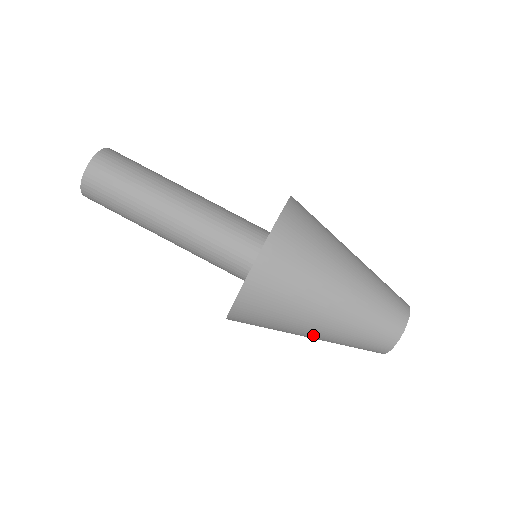
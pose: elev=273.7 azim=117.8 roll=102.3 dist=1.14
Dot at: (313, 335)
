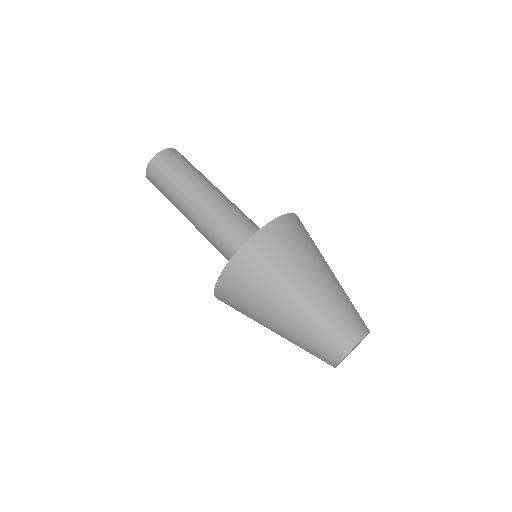
Dot at: (279, 325)
